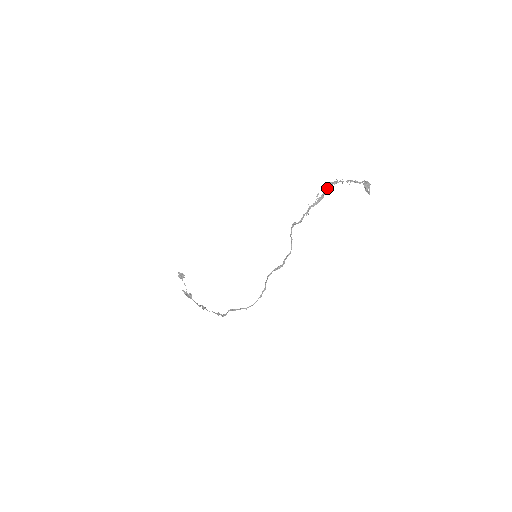
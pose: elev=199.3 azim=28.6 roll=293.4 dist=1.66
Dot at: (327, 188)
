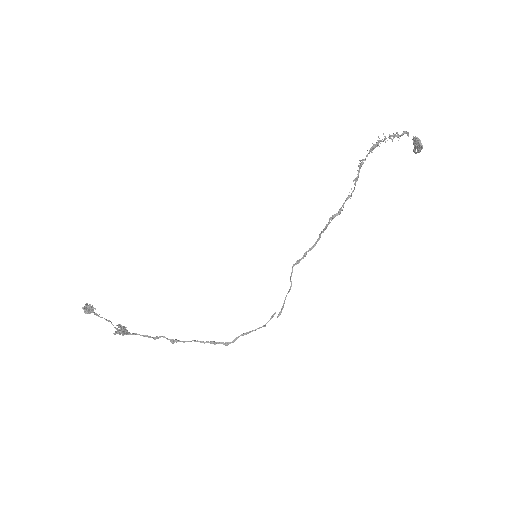
Dot at: occluded
